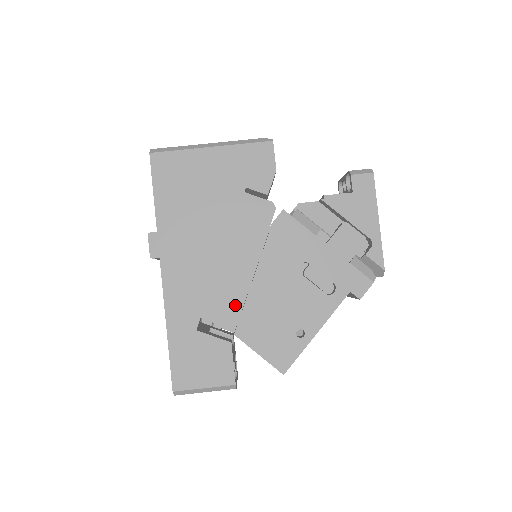
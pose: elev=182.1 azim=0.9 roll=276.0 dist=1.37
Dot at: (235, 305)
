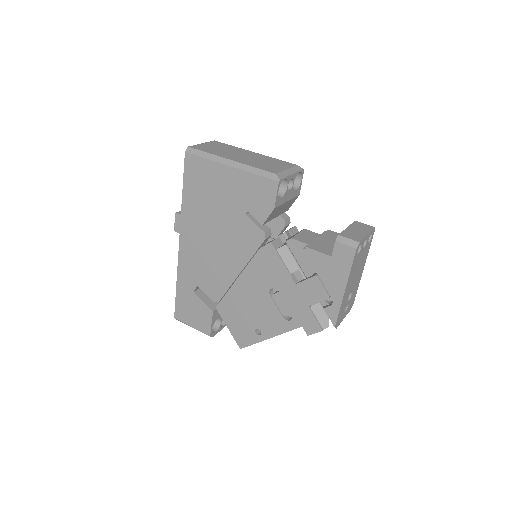
Dot at: (220, 290)
